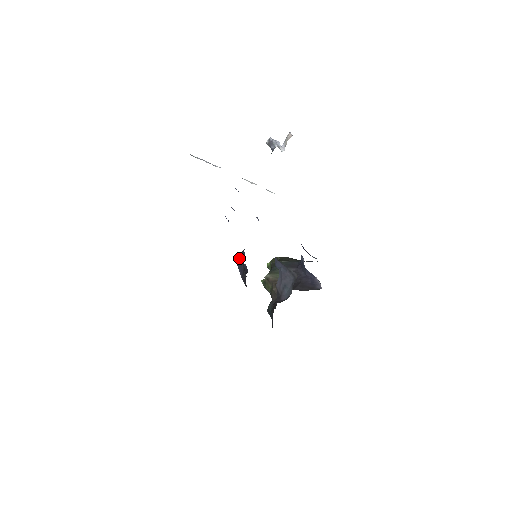
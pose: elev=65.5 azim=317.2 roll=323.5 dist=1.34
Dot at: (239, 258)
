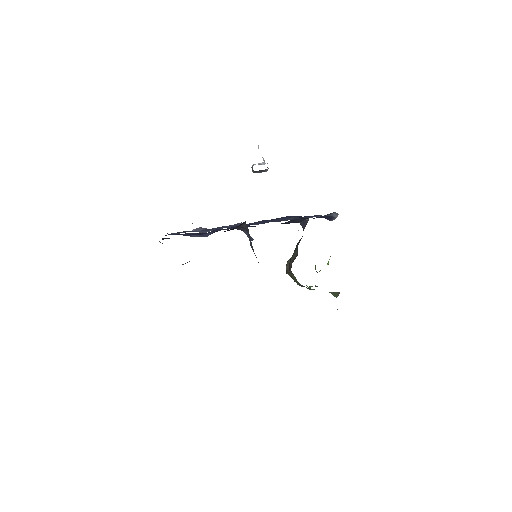
Dot at: occluded
